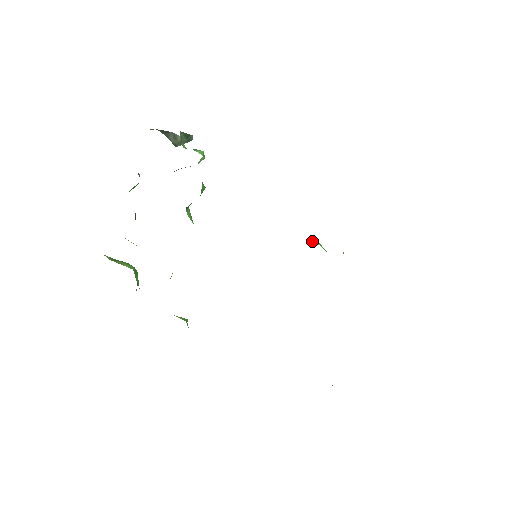
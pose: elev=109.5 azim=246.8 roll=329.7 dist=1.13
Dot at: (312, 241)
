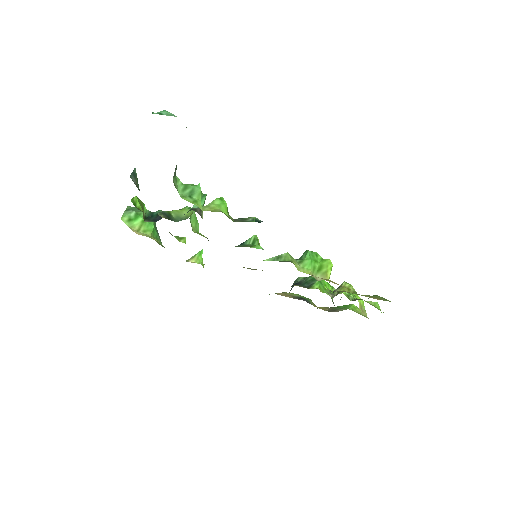
Dot at: (304, 266)
